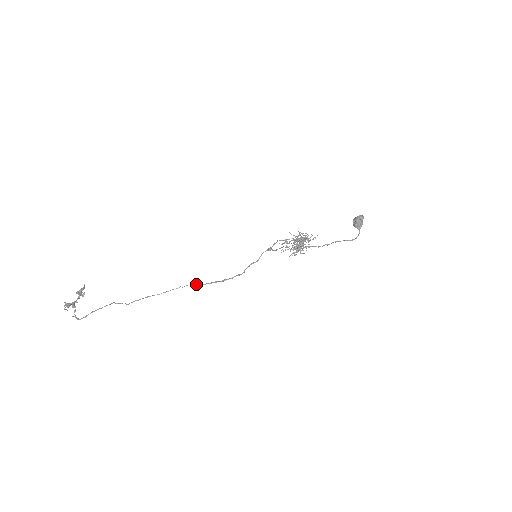
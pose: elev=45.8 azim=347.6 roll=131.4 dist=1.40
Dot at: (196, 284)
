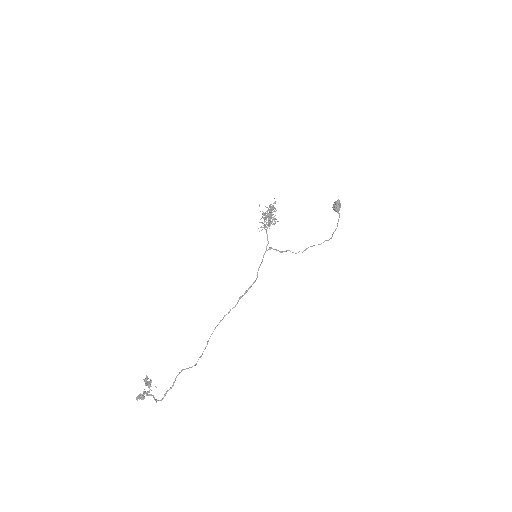
Dot at: (230, 310)
